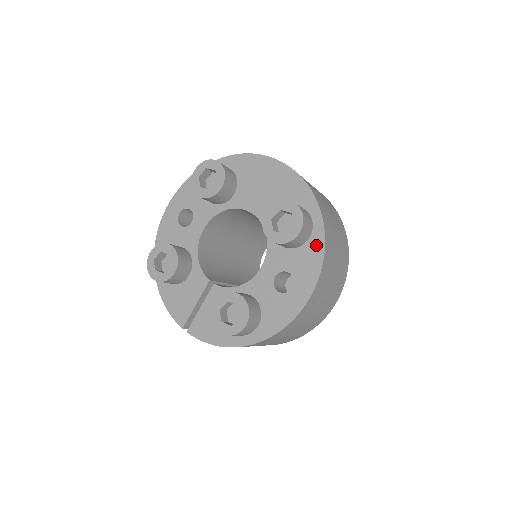
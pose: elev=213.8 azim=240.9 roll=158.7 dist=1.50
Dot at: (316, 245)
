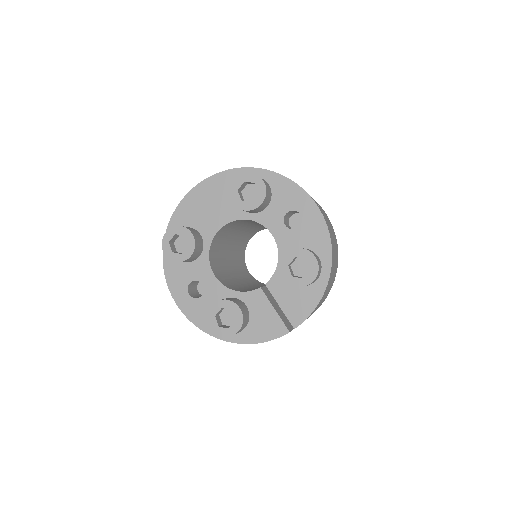
Dot at: (277, 181)
